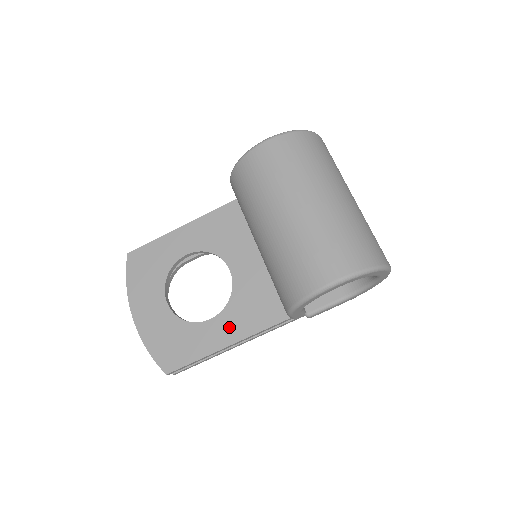
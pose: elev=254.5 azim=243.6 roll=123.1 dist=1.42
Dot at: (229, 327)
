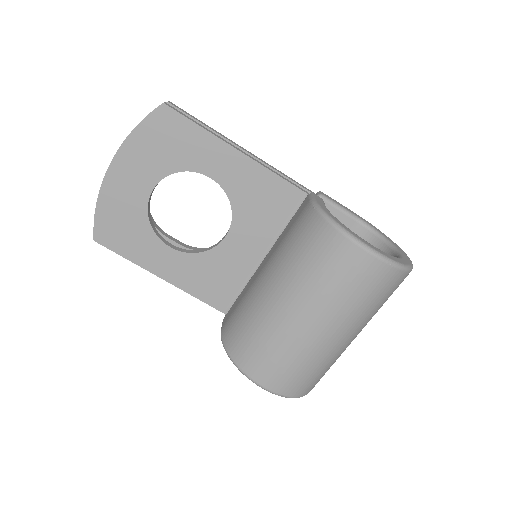
Dot at: (177, 269)
